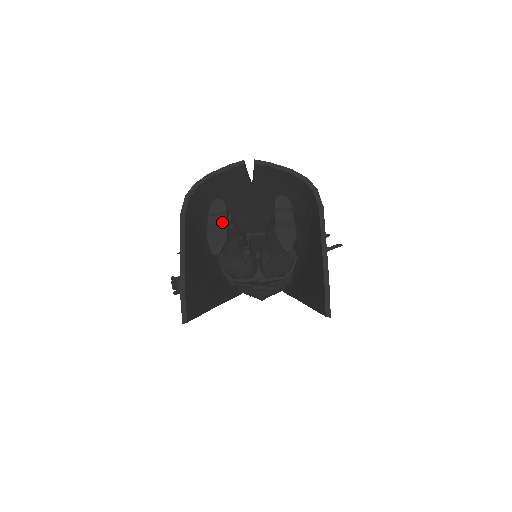
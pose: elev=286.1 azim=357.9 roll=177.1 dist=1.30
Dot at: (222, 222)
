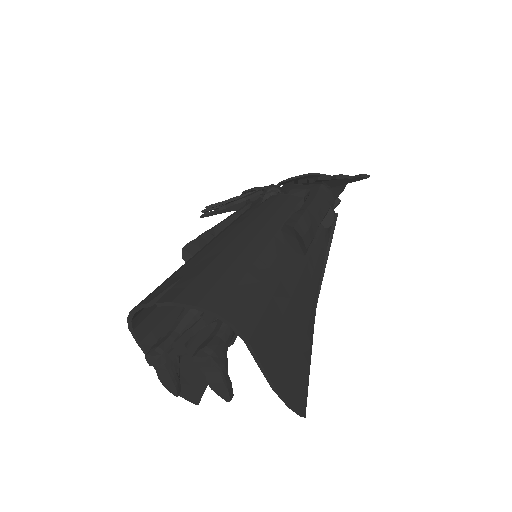
Dot at: (164, 370)
